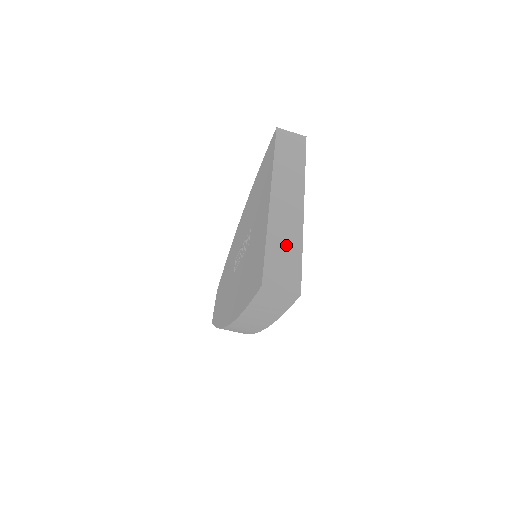
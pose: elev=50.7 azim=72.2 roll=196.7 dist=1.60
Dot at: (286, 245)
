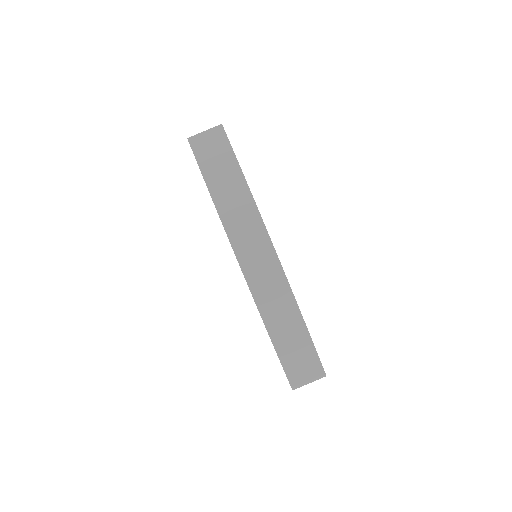
Dot at: occluded
